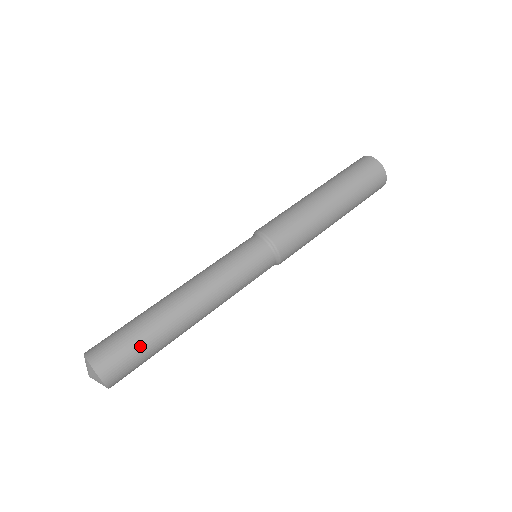
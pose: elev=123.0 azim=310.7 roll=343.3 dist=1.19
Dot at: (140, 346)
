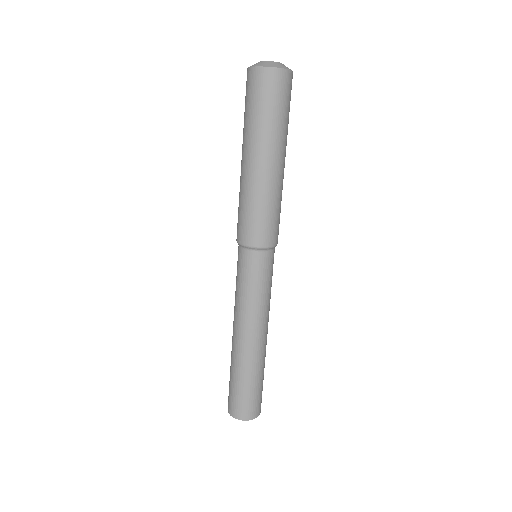
Dot at: occluded
